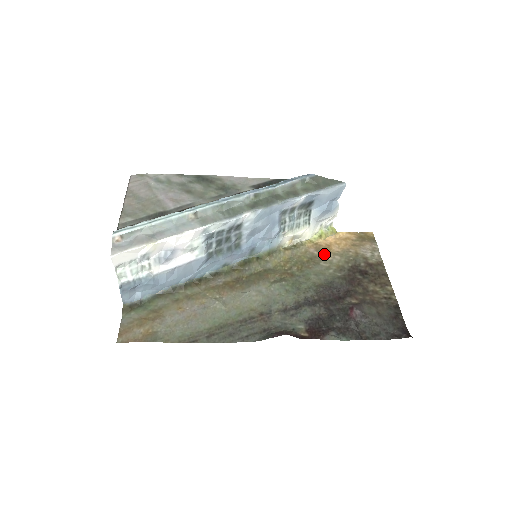
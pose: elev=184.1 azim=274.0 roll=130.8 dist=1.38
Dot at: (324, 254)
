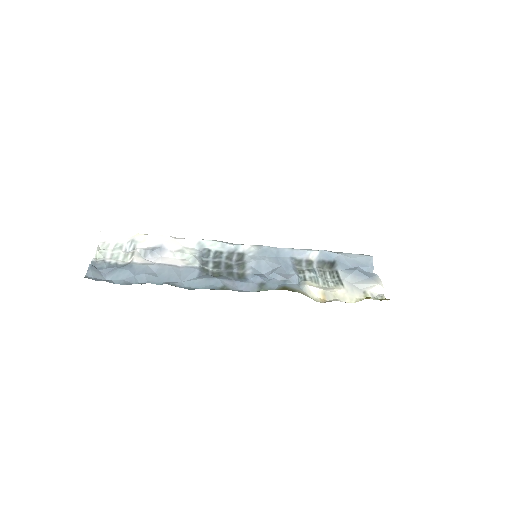
Dot at: occluded
